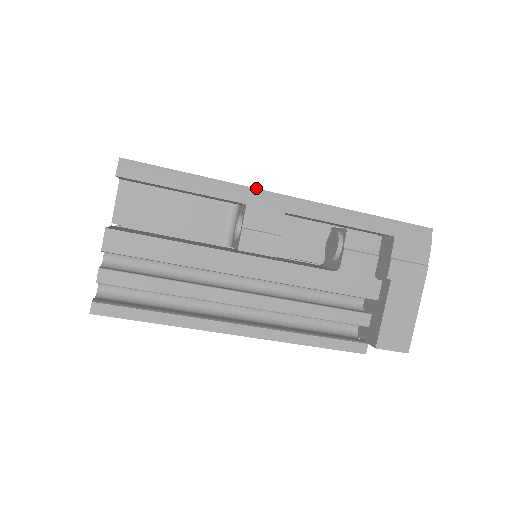
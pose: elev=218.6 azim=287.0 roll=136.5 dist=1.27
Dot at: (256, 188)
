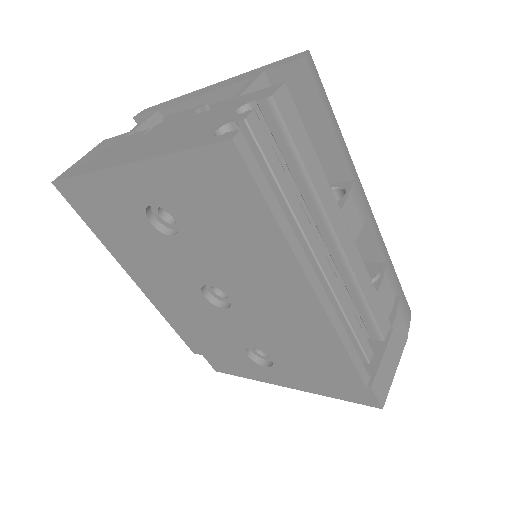
Dot at: occluded
